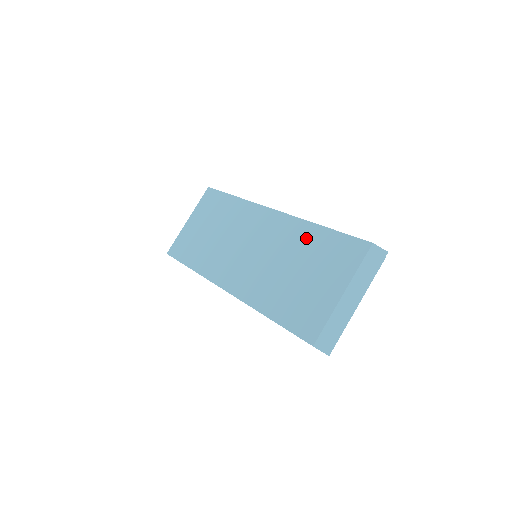
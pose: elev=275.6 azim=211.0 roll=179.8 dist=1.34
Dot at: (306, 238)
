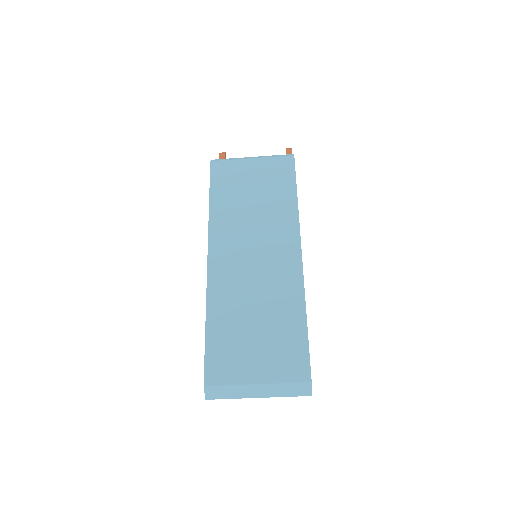
Dot at: (289, 311)
